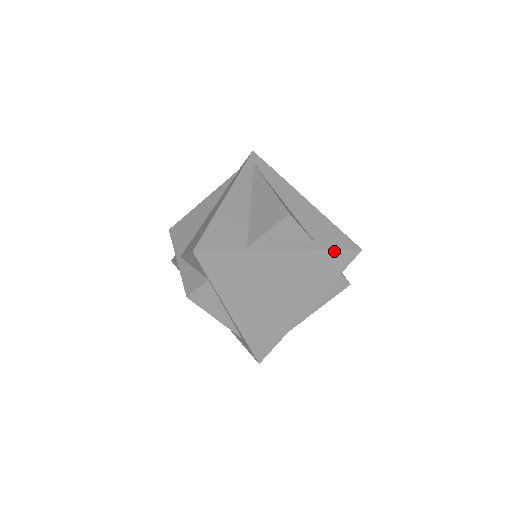
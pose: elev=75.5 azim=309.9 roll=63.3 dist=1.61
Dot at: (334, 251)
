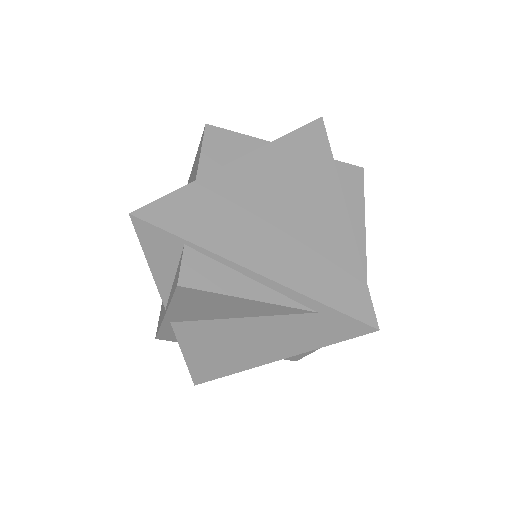
Dot at: (295, 132)
